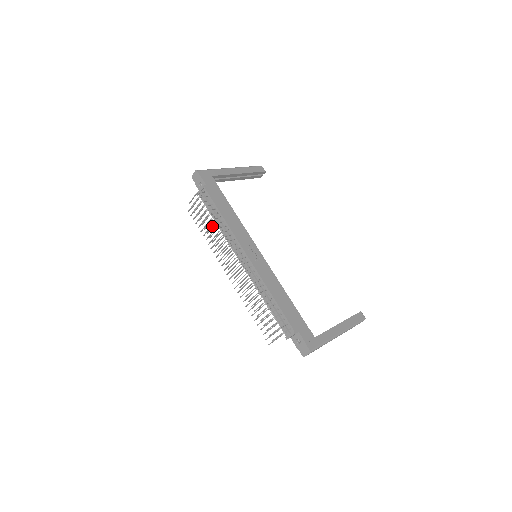
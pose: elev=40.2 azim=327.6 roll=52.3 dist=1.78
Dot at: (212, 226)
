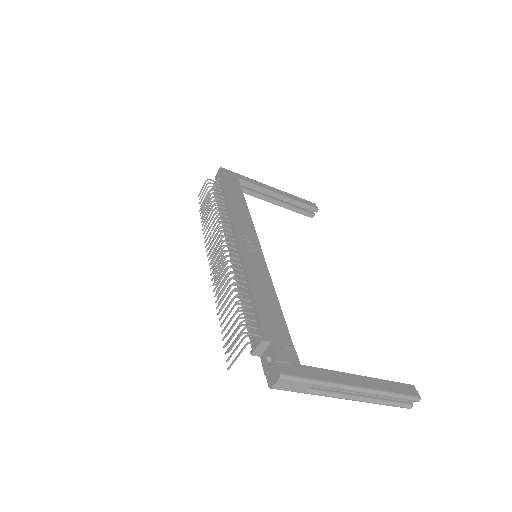
Dot at: occluded
